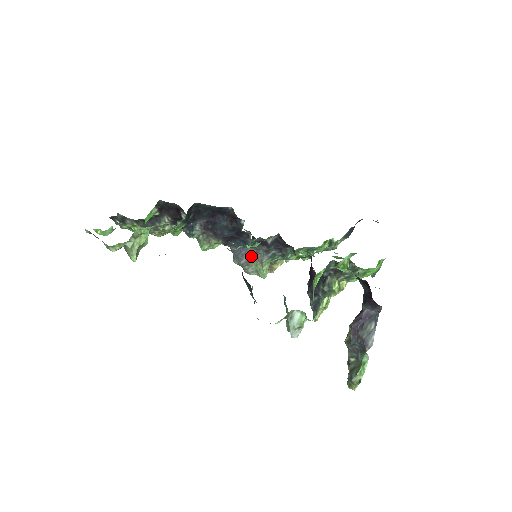
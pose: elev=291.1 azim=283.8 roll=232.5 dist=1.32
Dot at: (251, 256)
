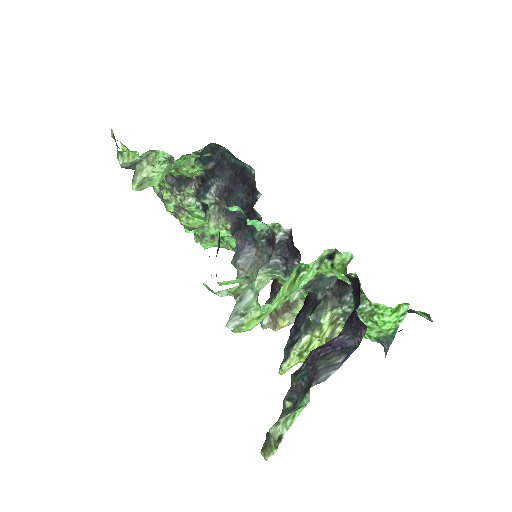
Dot at: (252, 260)
